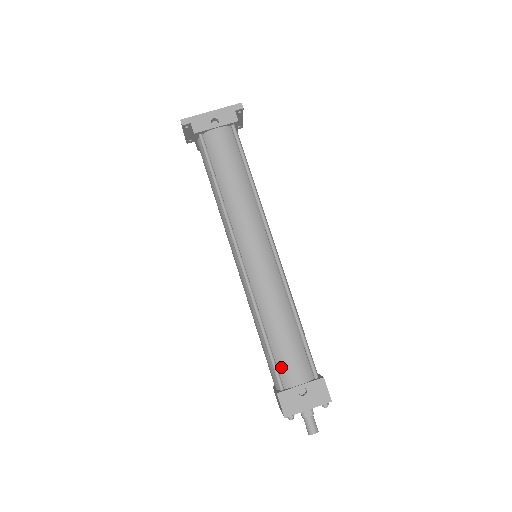
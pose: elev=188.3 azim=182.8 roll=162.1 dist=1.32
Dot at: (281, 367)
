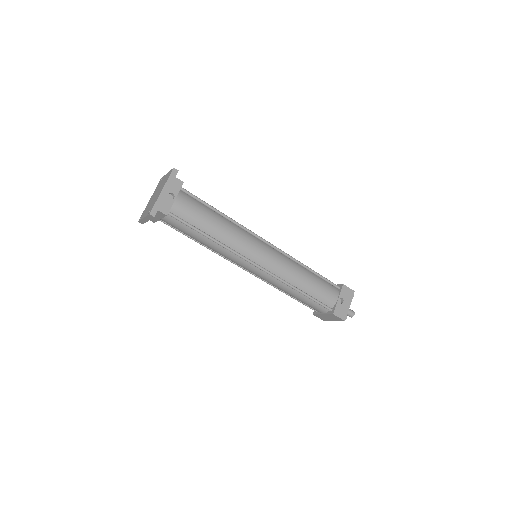
Dot at: (323, 300)
